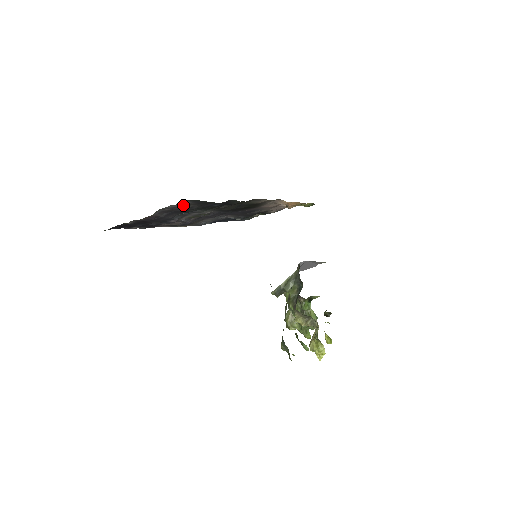
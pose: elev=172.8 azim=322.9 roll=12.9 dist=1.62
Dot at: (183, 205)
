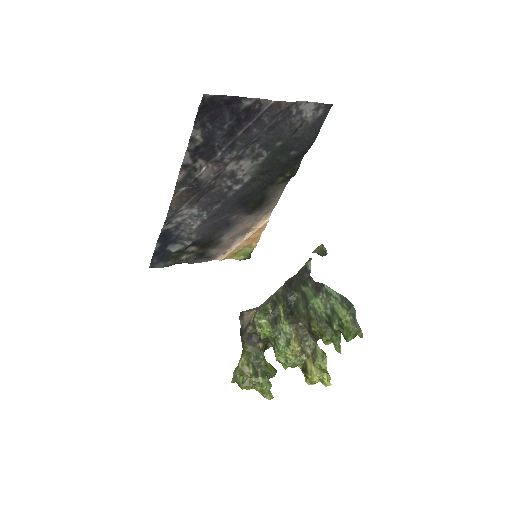
Dot at: (309, 116)
